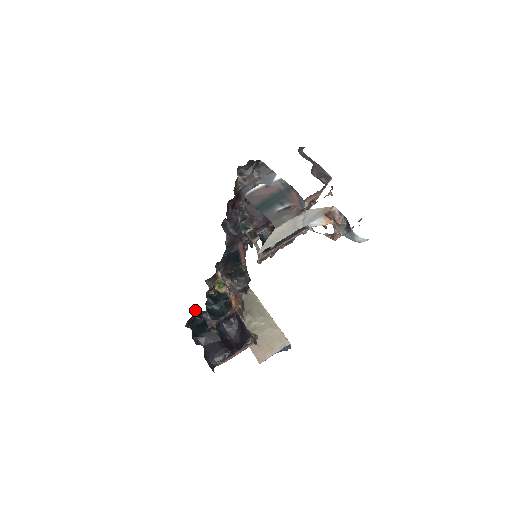
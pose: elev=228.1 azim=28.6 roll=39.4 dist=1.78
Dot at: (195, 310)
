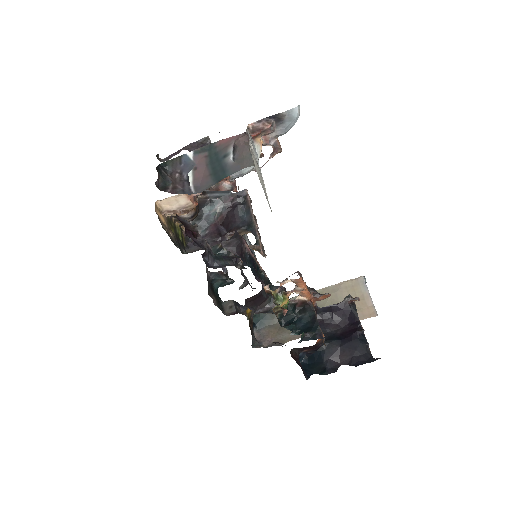
Dot at: (292, 357)
